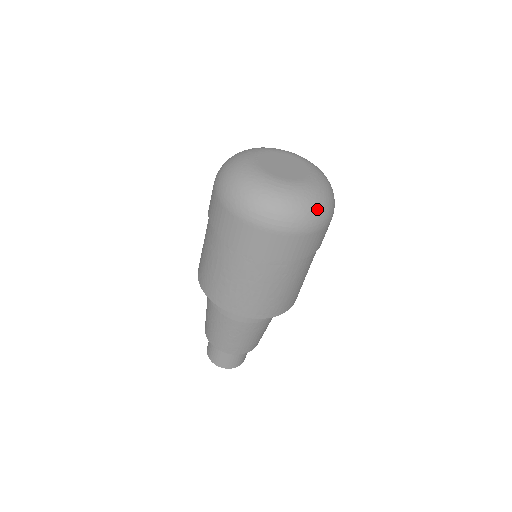
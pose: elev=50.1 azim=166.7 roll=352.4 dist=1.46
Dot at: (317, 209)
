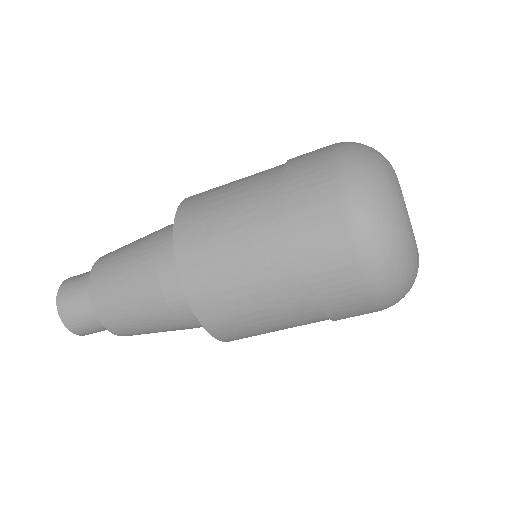
Dot at: occluded
